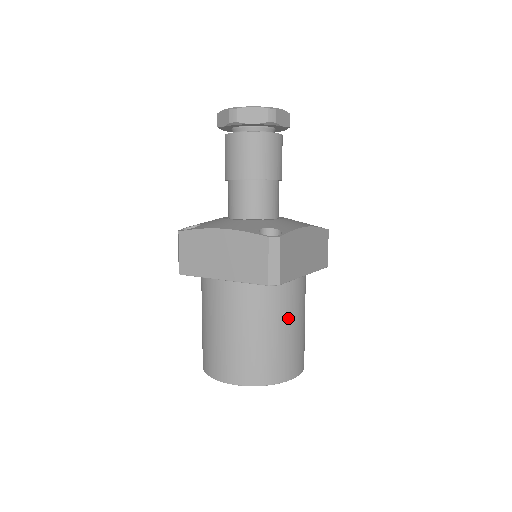
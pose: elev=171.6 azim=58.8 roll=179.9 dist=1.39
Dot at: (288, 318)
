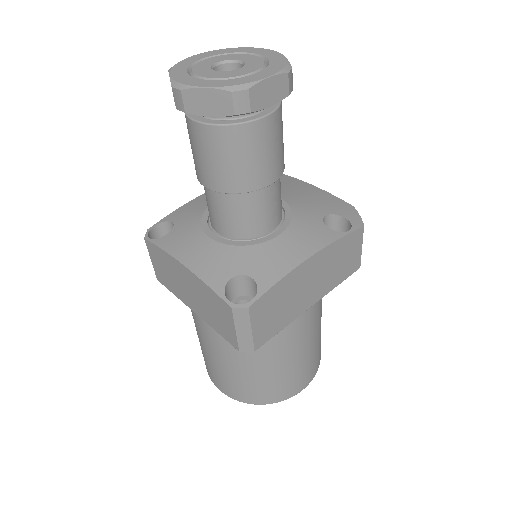
Dot at: (283, 353)
